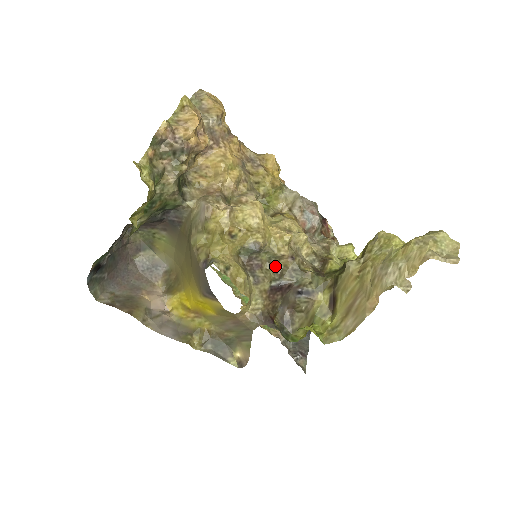
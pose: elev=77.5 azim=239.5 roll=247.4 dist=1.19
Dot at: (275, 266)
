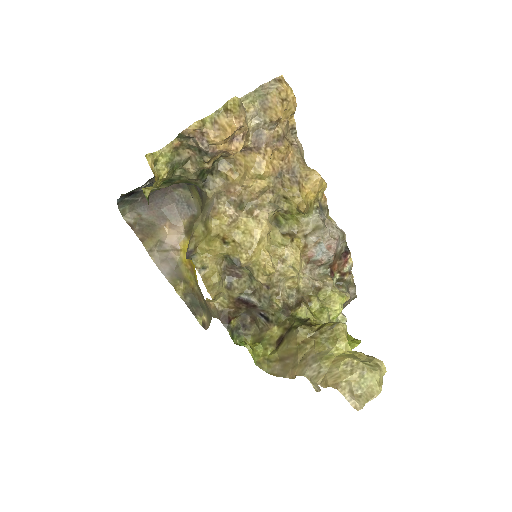
Dot at: (253, 283)
